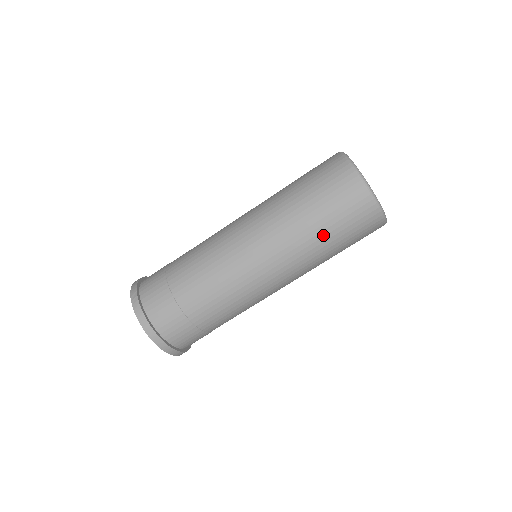
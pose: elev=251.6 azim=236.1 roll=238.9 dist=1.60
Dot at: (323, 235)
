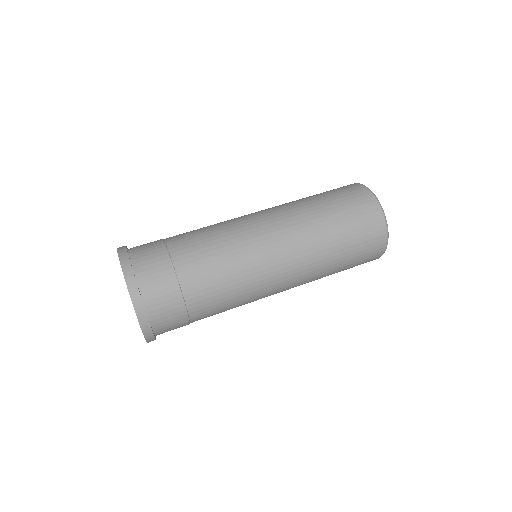
Dot at: (313, 198)
